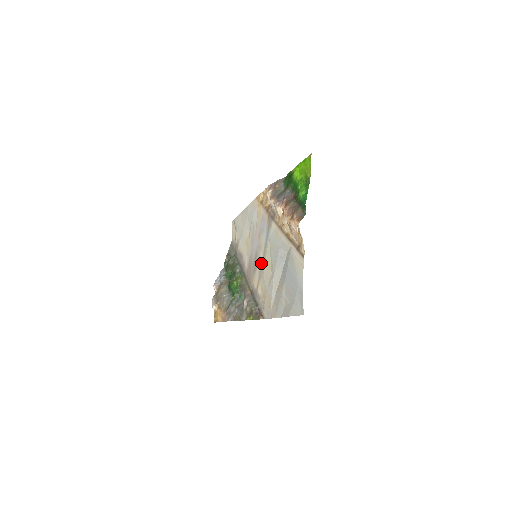
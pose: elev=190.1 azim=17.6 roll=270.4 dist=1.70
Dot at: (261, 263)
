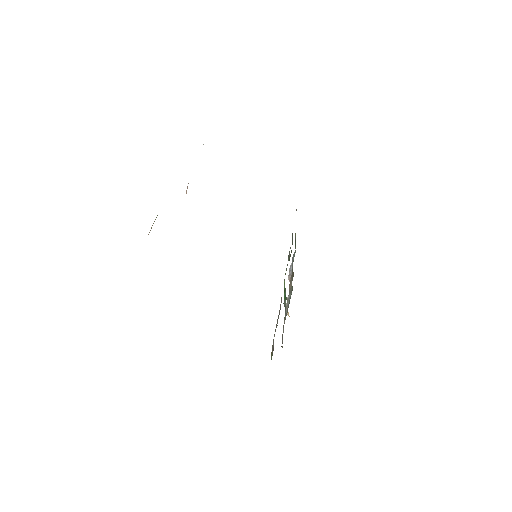
Dot at: occluded
